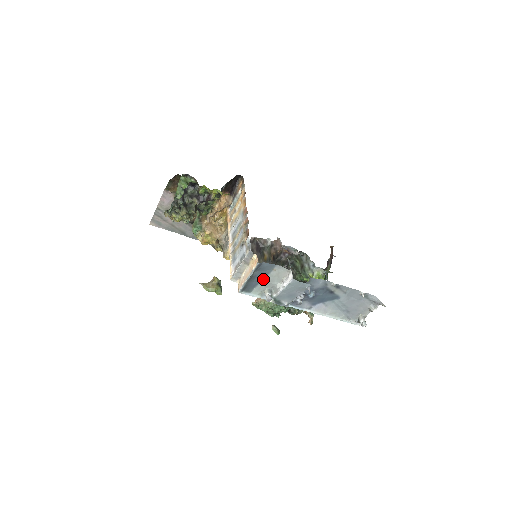
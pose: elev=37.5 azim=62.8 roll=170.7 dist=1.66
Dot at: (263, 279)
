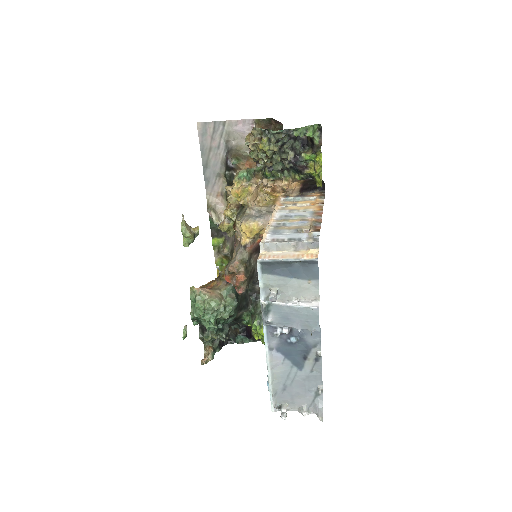
Dot at: (289, 277)
